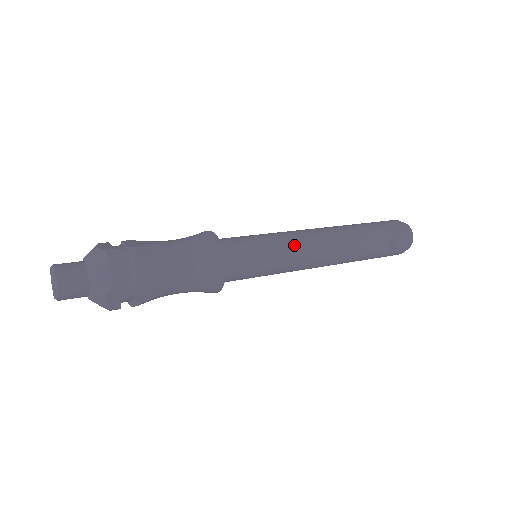
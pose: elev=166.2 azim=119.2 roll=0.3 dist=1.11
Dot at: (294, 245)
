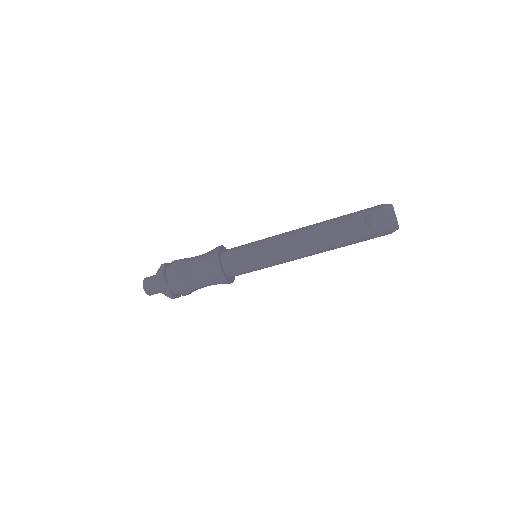
Dot at: (272, 241)
